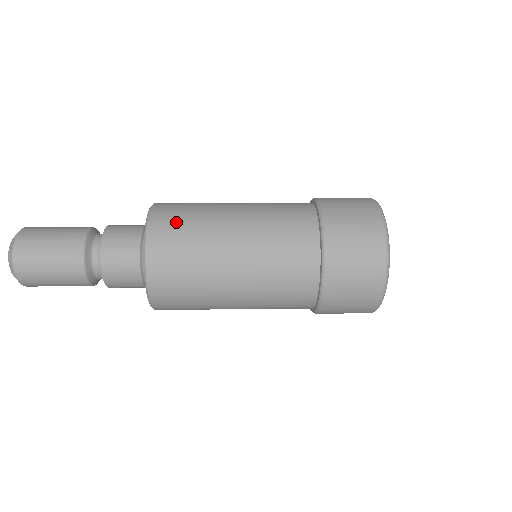
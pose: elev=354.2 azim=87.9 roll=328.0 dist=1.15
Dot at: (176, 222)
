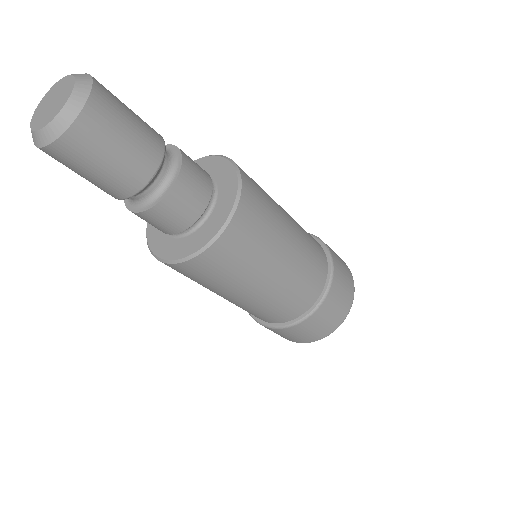
Dot at: (259, 208)
